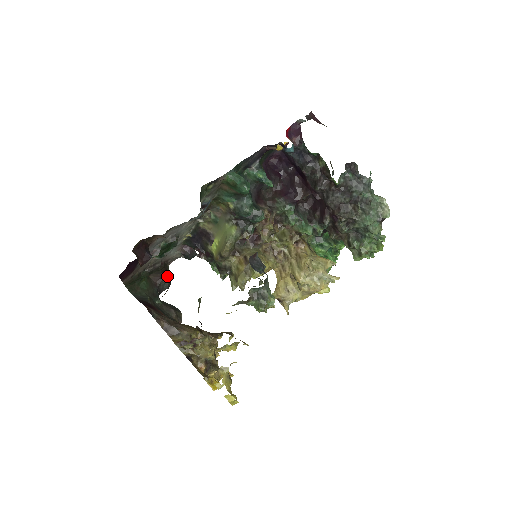
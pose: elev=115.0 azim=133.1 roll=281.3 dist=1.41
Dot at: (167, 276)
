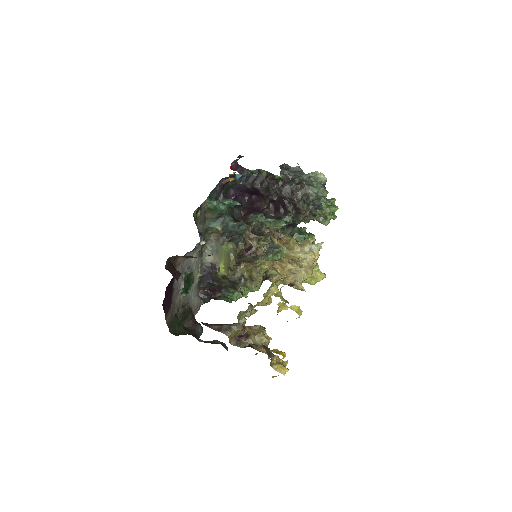
Dot at: (197, 322)
